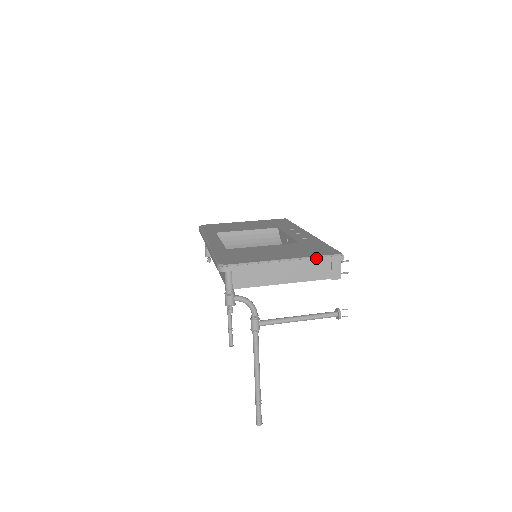
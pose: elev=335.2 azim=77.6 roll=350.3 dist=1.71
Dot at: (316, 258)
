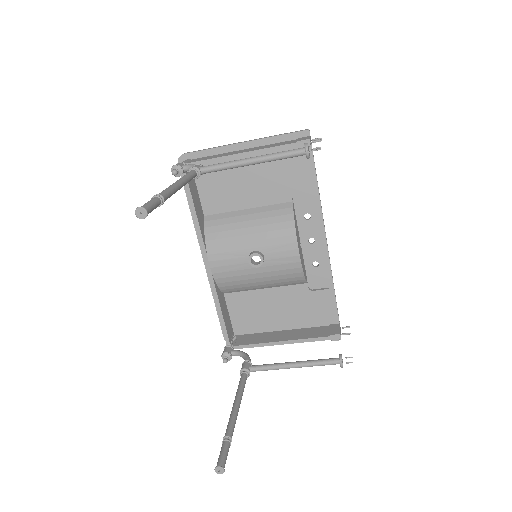
Dot at: (278, 135)
